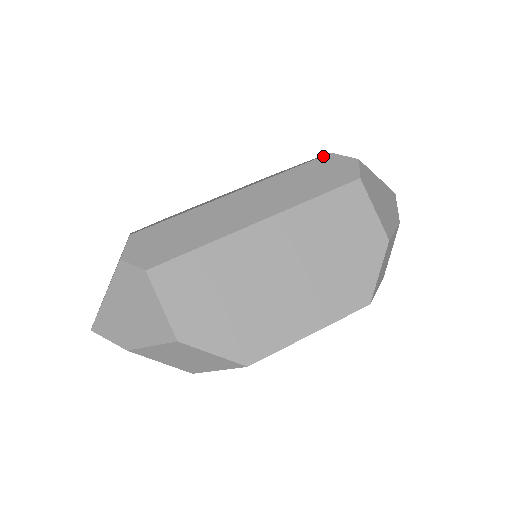
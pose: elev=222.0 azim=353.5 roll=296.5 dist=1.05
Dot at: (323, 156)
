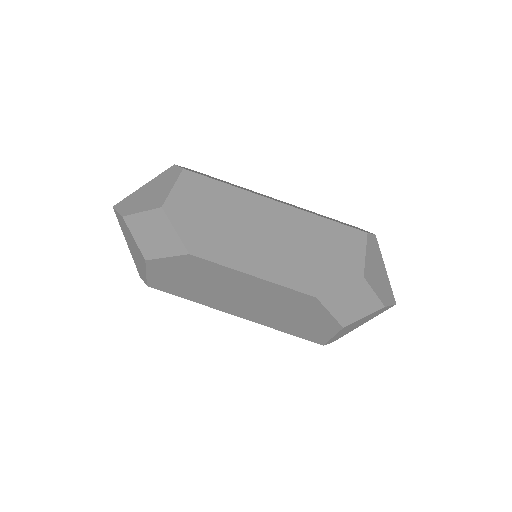
Dot at: (351, 225)
